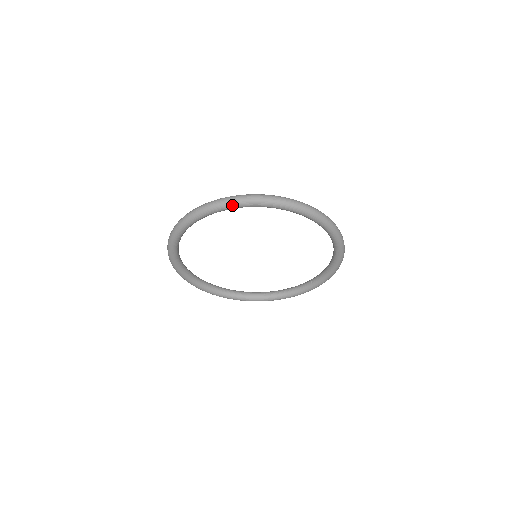
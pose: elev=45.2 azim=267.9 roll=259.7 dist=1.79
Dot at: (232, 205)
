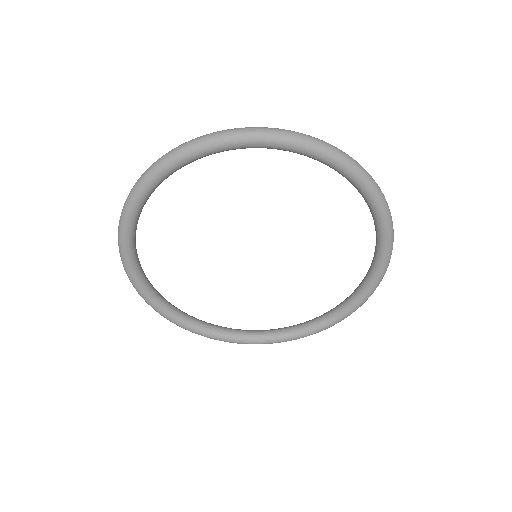
Dot at: (189, 152)
